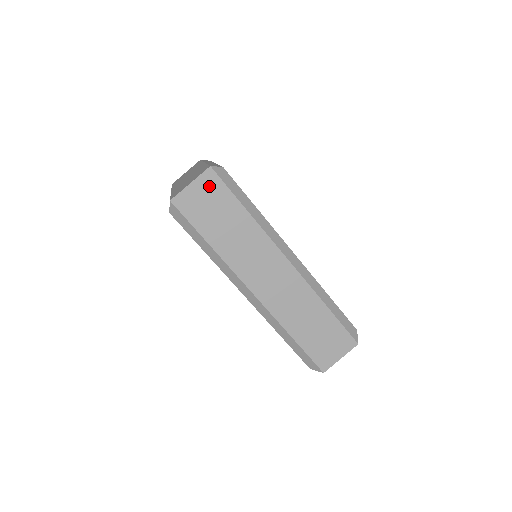
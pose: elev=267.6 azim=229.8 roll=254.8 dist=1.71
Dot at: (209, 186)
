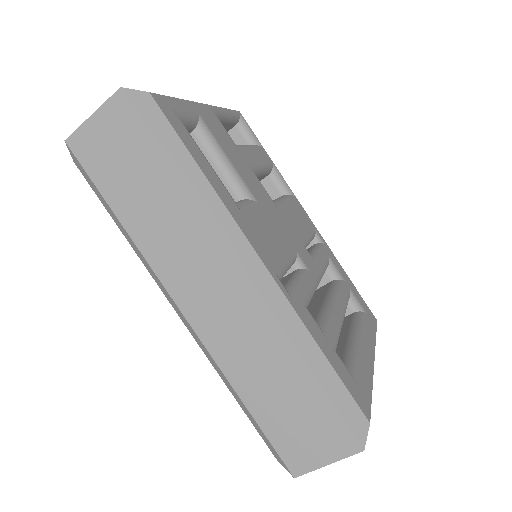
Dot at: (119, 121)
